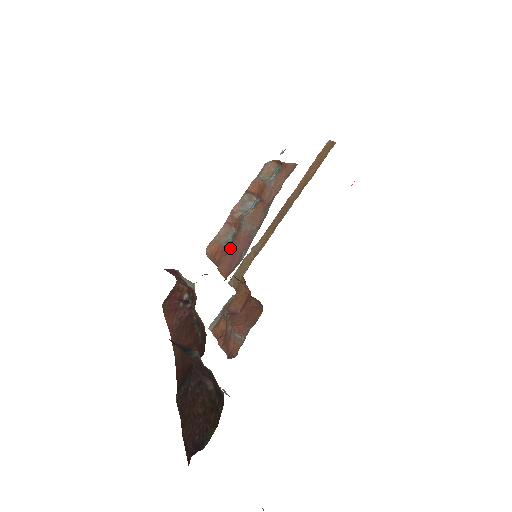
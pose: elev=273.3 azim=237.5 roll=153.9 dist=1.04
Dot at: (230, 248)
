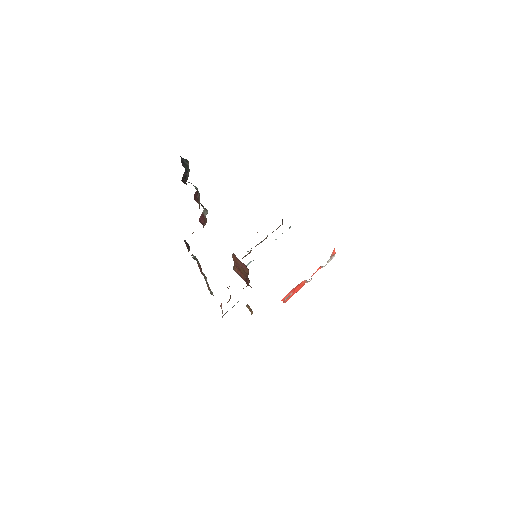
Dot at: occluded
